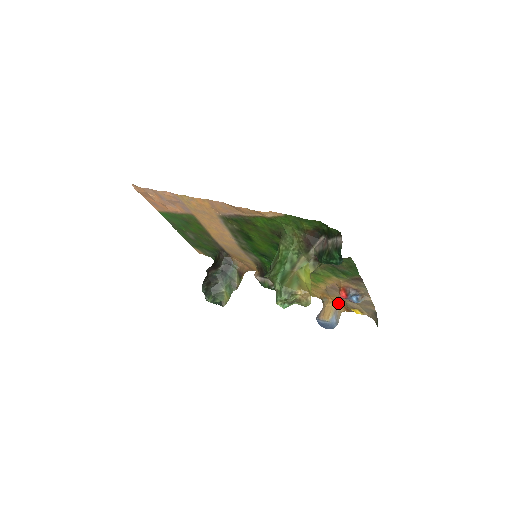
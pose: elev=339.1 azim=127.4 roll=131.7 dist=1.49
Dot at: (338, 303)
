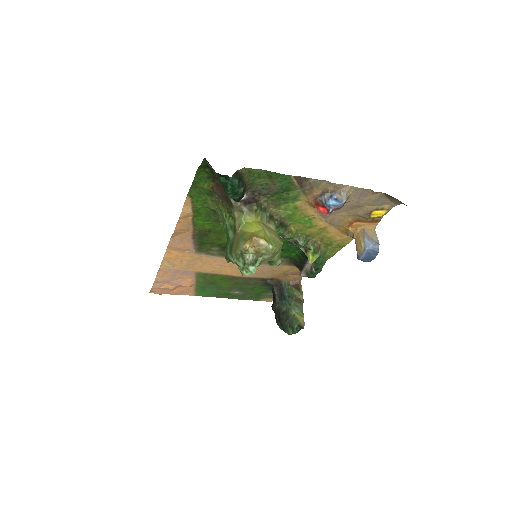
Dot at: (358, 224)
